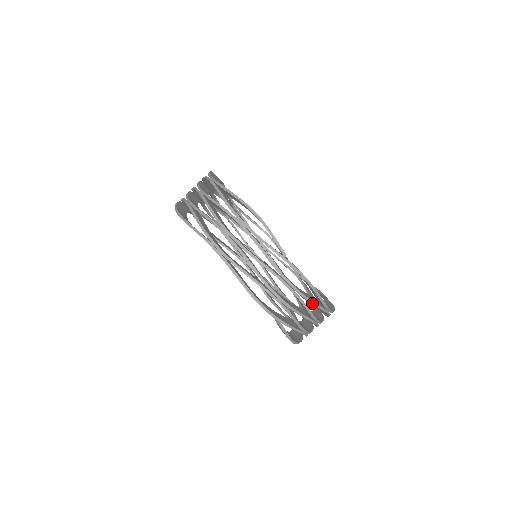
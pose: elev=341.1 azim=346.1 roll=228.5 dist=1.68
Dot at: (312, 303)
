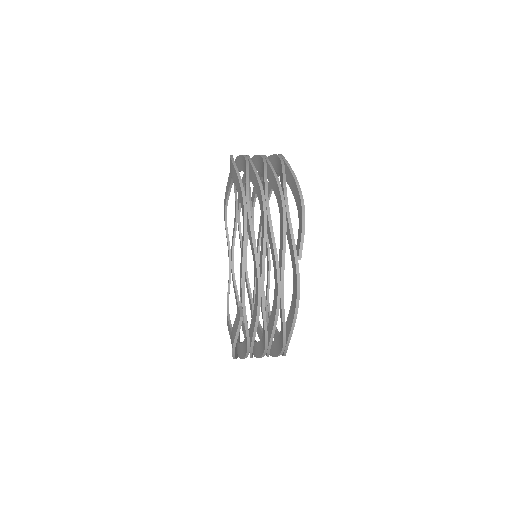
Dot at: (283, 323)
